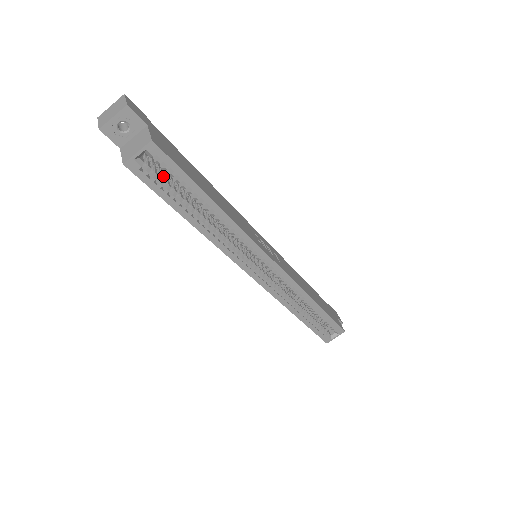
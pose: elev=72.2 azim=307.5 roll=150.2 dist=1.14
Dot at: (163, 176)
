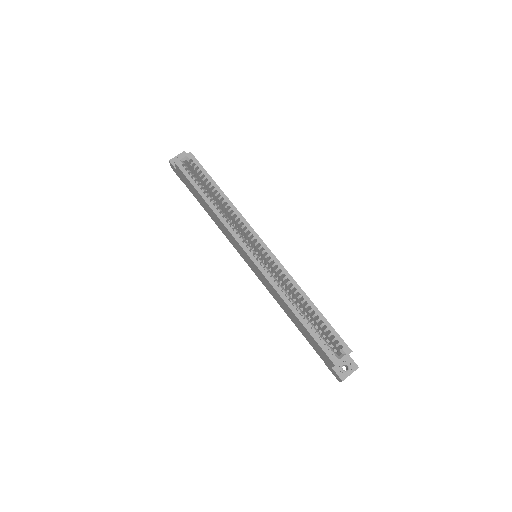
Dot at: occluded
